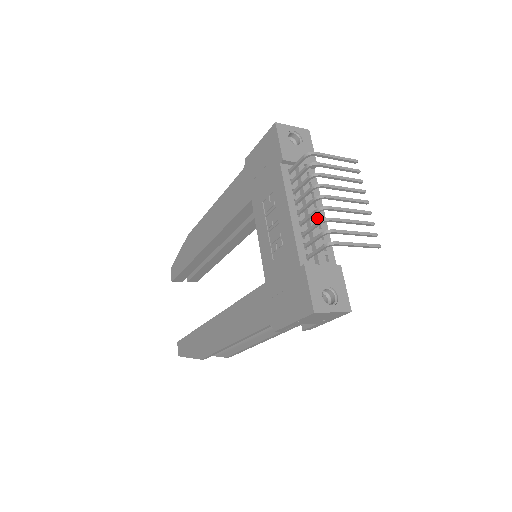
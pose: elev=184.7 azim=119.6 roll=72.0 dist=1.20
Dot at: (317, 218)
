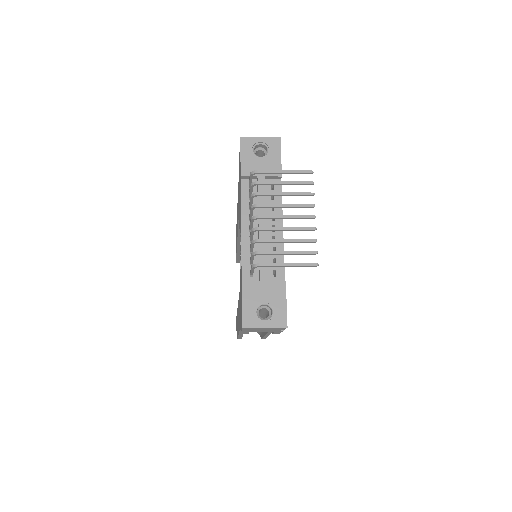
Dot at: (272, 232)
